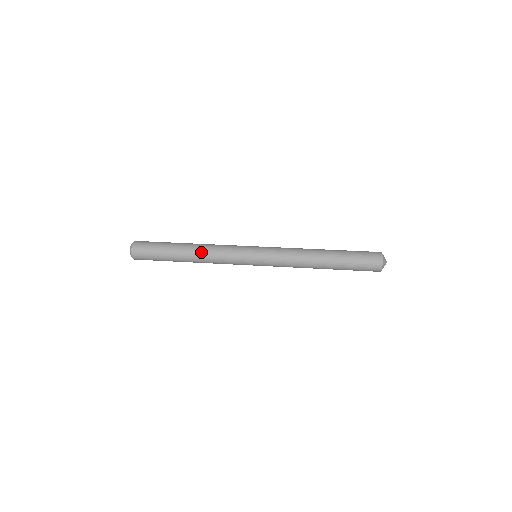
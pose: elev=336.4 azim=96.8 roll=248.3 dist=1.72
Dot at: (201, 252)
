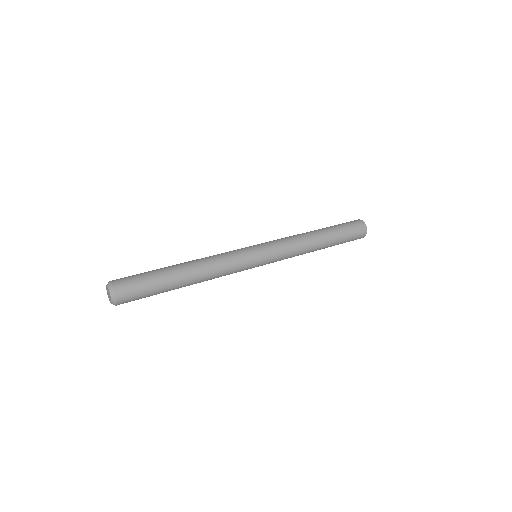
Dot at: (202, 264)
